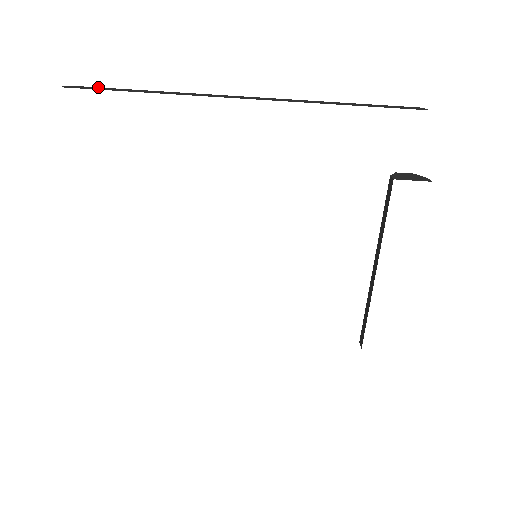
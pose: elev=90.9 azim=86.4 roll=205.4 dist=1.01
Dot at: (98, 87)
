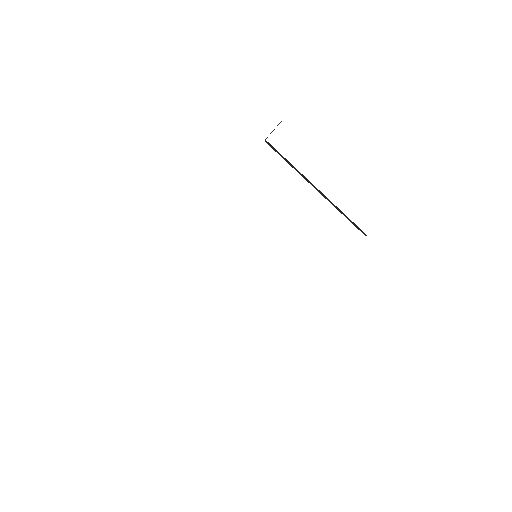
Dot at: occluded
